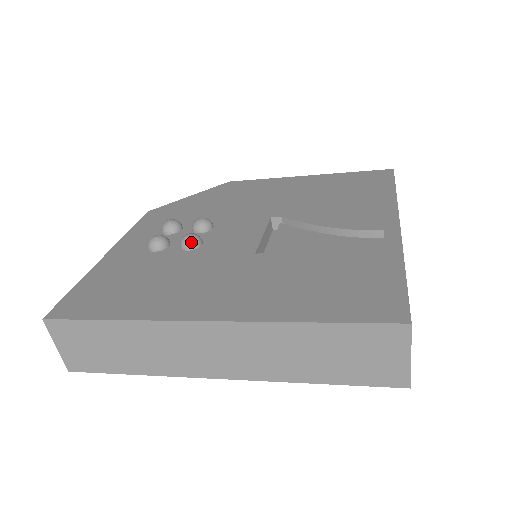
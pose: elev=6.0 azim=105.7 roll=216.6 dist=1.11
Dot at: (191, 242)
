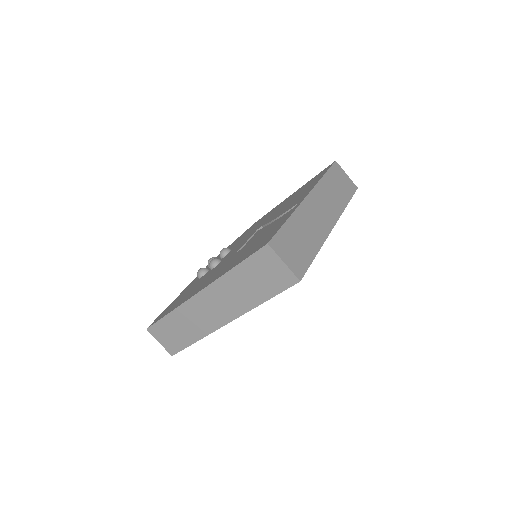
Dot at: (212, 263)
